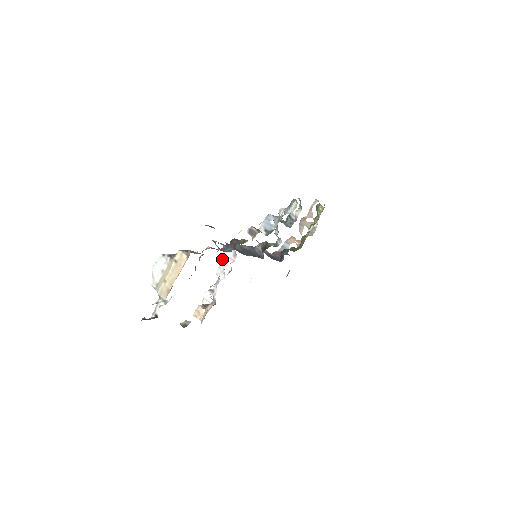
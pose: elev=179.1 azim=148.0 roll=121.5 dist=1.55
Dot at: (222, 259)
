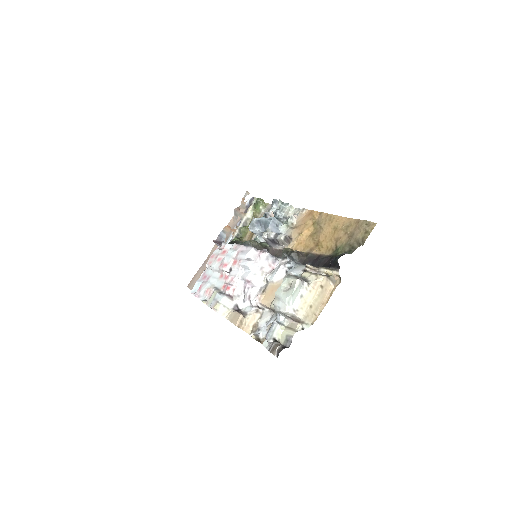
Dot at: (261, 266)
